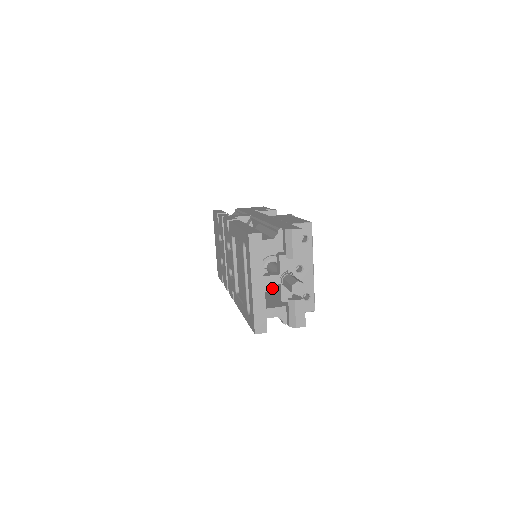
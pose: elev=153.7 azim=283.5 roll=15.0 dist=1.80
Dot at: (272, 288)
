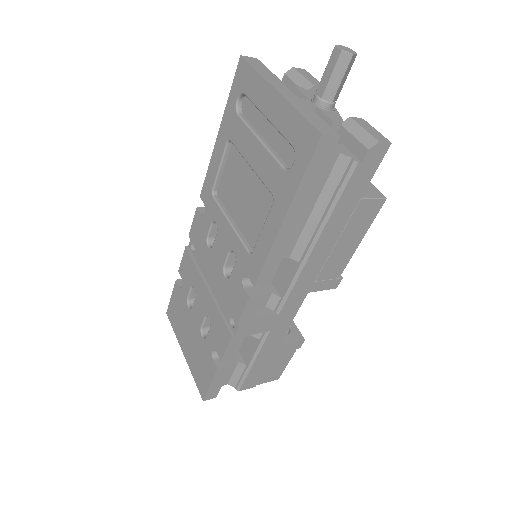
Dot at: occluded
